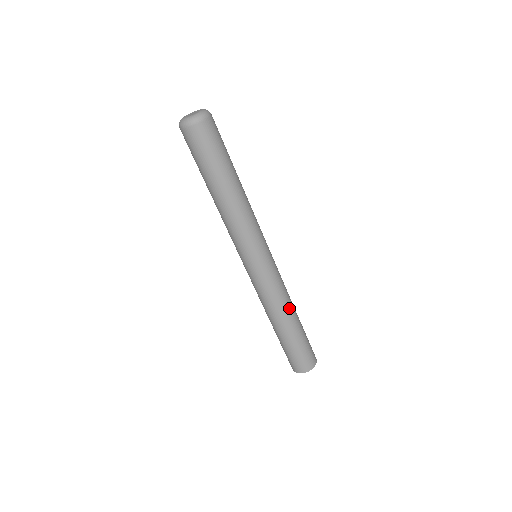
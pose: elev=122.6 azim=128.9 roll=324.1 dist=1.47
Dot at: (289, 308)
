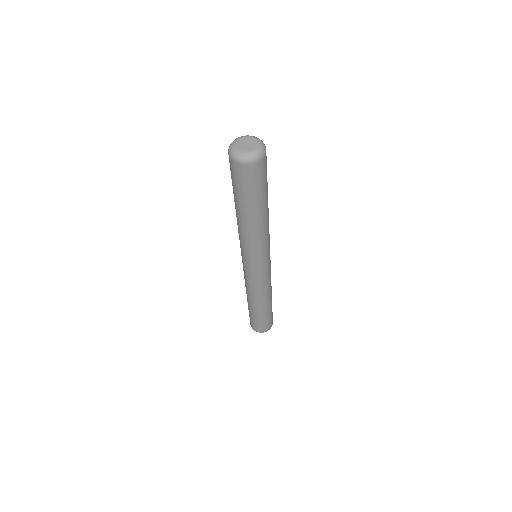
Dot at: (263, 299)
